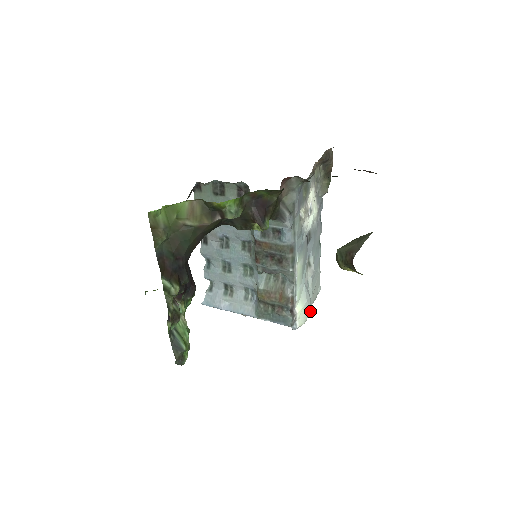
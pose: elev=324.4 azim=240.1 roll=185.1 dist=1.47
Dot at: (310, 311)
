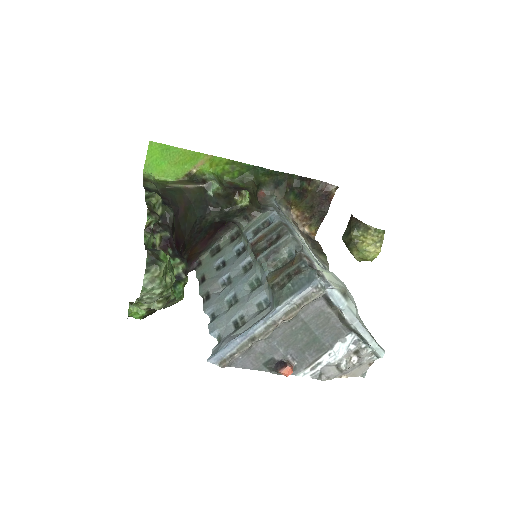
Dot at: (353, 301)
